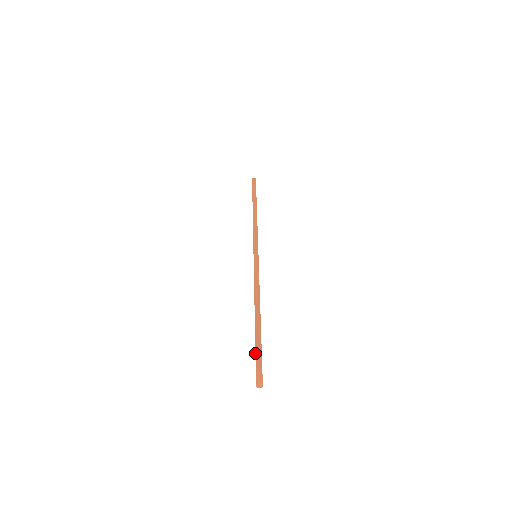
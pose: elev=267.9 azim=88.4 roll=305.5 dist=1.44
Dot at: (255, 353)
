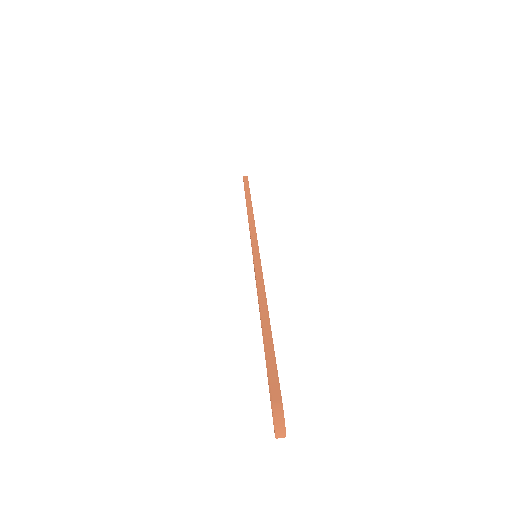
Dot at: (268, 380)
